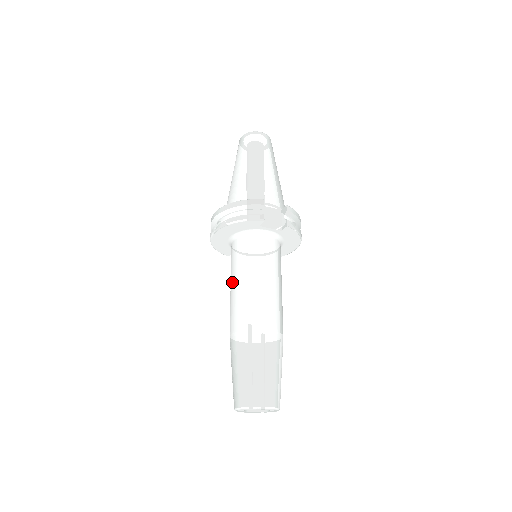
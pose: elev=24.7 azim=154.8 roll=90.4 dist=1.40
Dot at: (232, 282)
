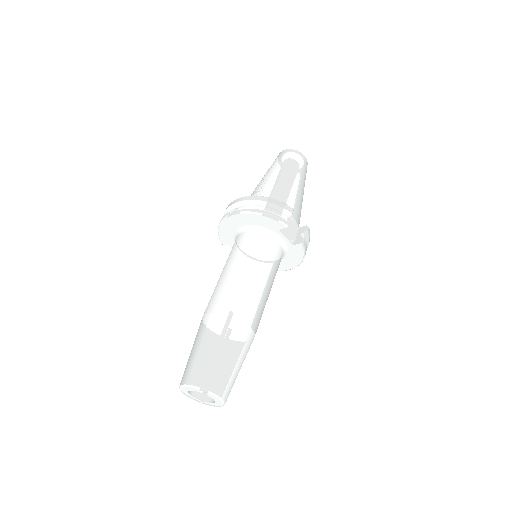
Dot at: (229, 266)
